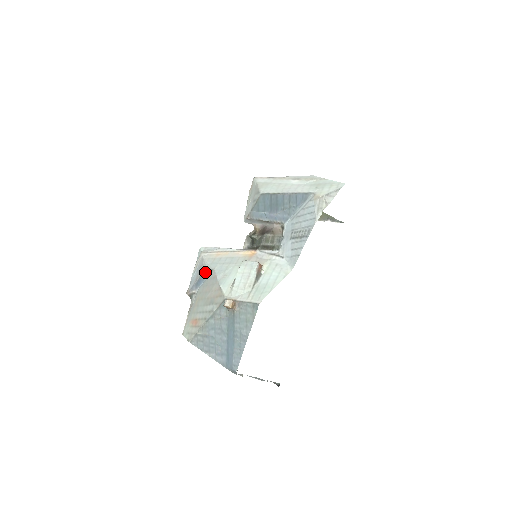
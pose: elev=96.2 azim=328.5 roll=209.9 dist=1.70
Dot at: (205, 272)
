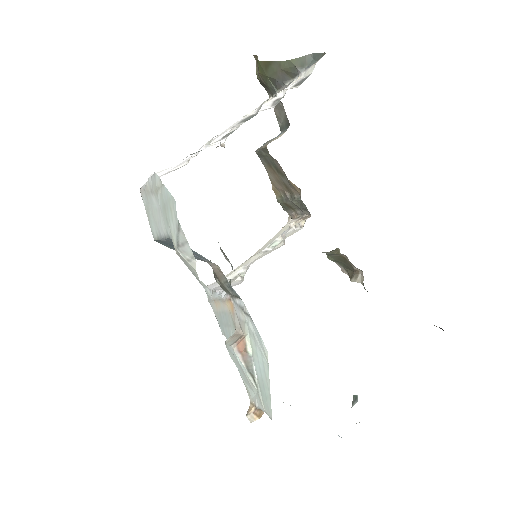
Dot at: occluded
